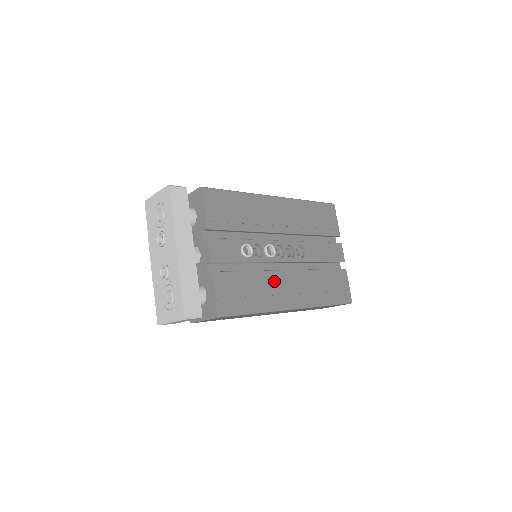
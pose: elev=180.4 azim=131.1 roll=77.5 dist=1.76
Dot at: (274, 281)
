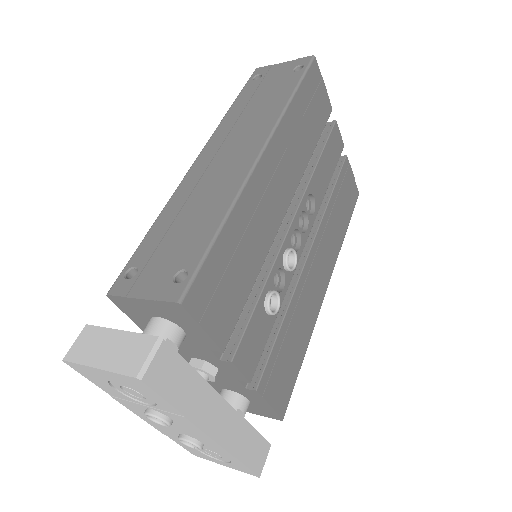
Dot at: (305, 290)
